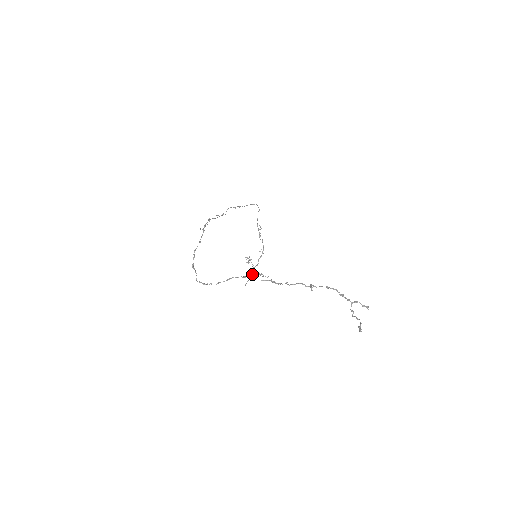
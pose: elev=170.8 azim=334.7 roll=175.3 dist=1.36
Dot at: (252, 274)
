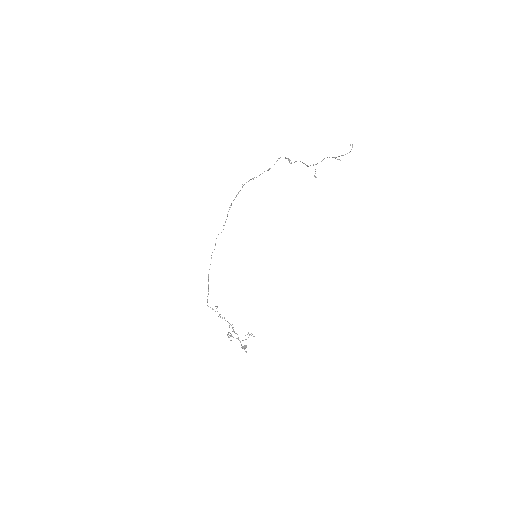
Dot at: (241, 347)
